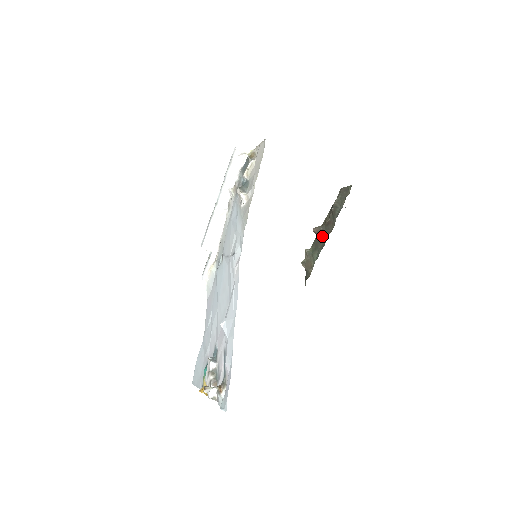
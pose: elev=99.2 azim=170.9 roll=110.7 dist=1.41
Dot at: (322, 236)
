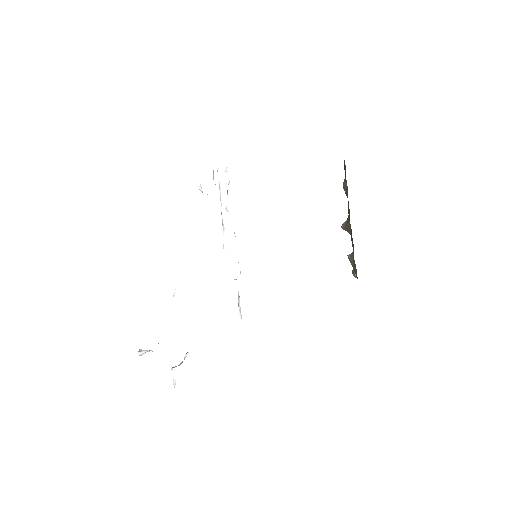
Dot at: (350, 228)
